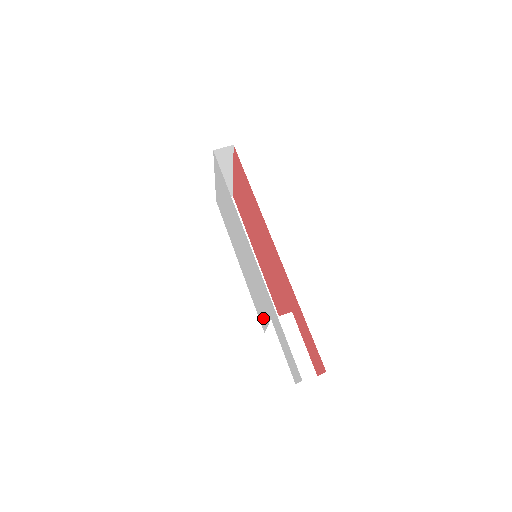
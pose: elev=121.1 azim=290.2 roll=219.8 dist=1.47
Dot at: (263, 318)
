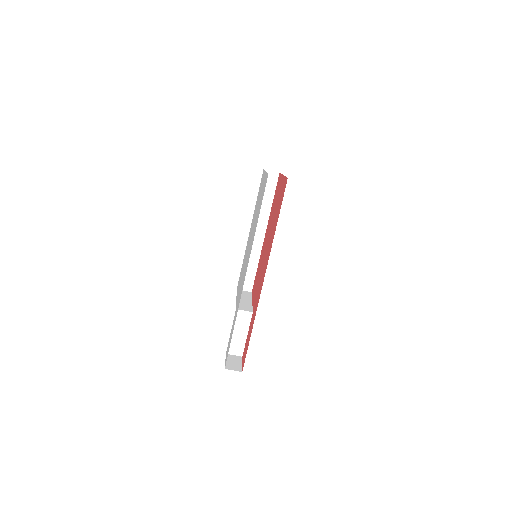
Dot at: occluded
